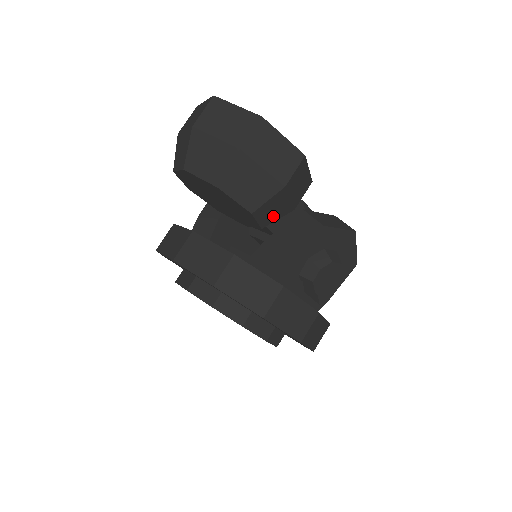
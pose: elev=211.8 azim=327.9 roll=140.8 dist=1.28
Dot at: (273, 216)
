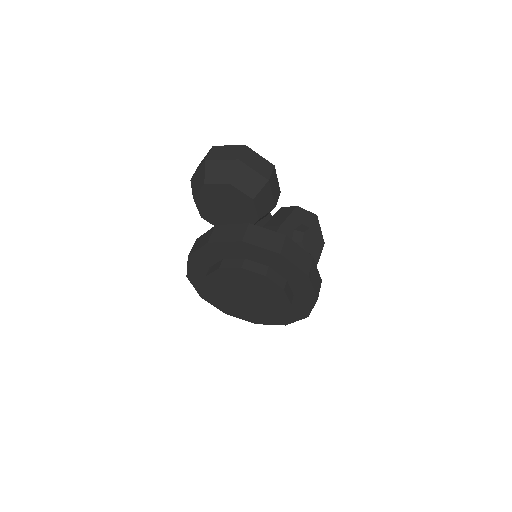
Dot at: (264, 209)
